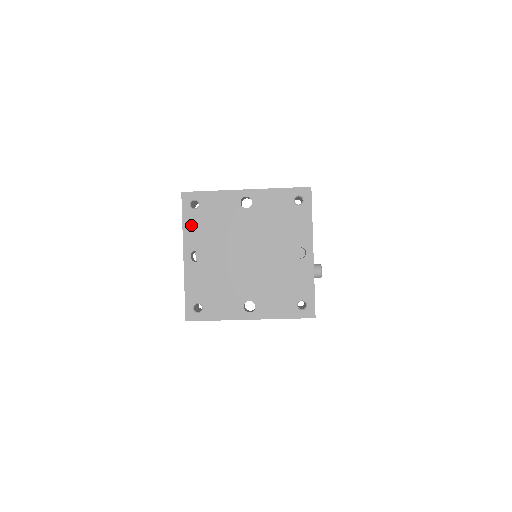
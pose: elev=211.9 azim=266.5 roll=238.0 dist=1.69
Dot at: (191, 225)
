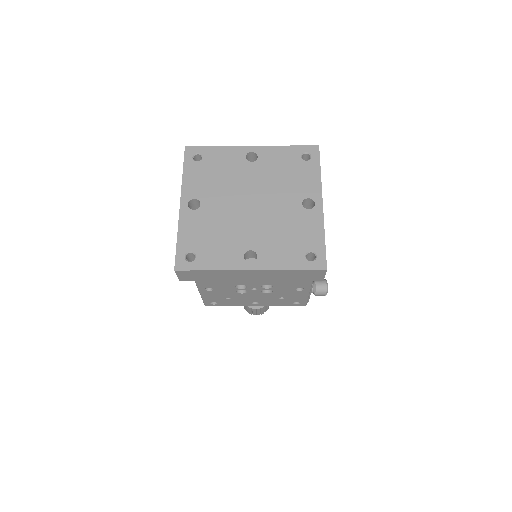
Dot at: (192, 175)
